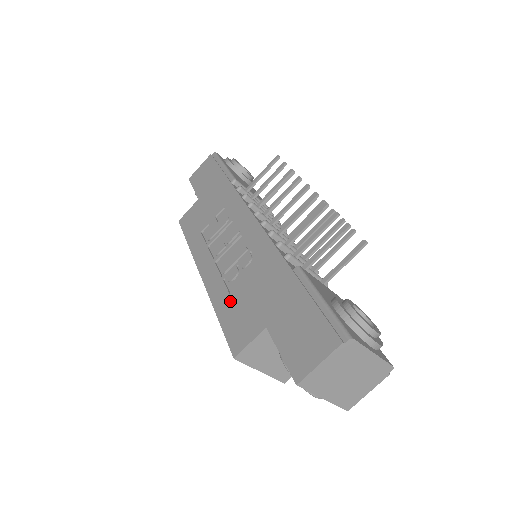
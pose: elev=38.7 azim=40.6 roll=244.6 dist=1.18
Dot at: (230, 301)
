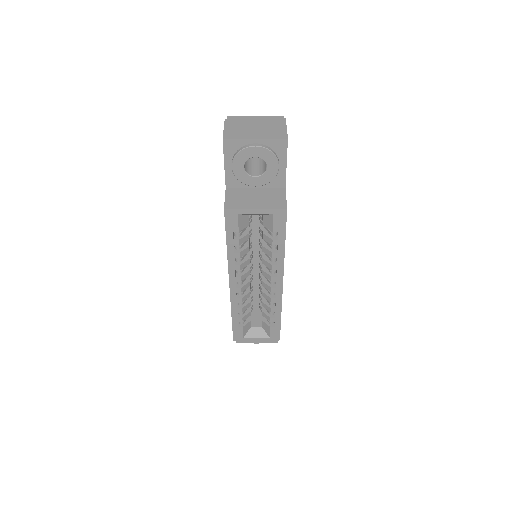
Dot at: occluded
